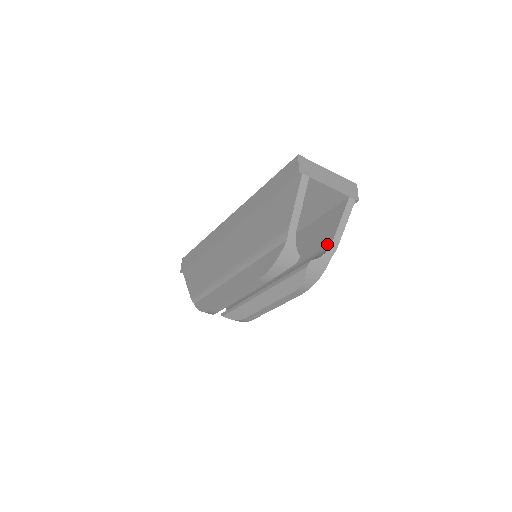
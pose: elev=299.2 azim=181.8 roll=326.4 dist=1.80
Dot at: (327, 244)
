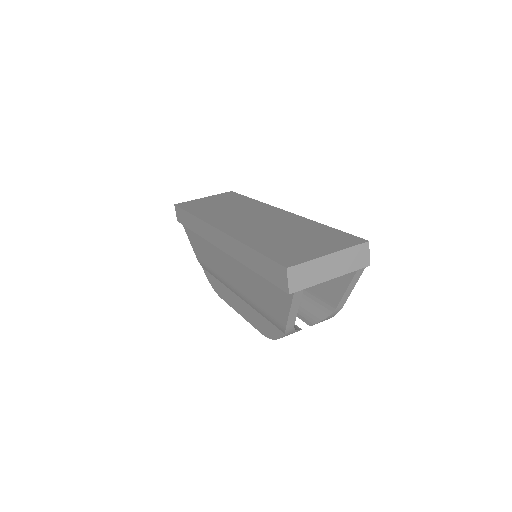
Dot at: (331, 303)
